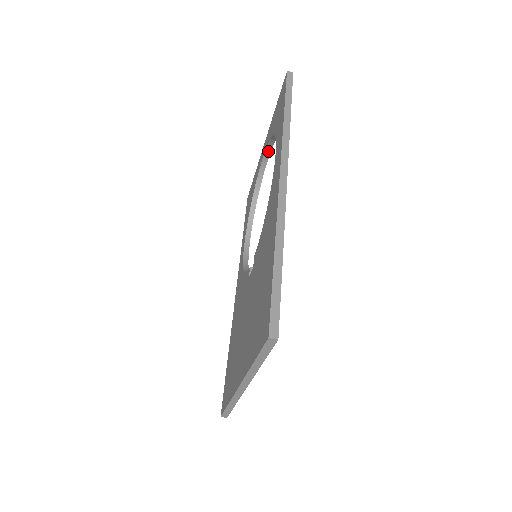
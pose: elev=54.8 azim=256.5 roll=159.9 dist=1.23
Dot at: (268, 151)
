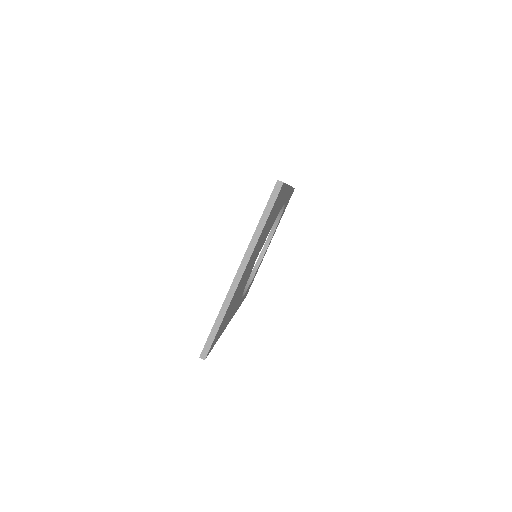
Dot at: (270, 238)
